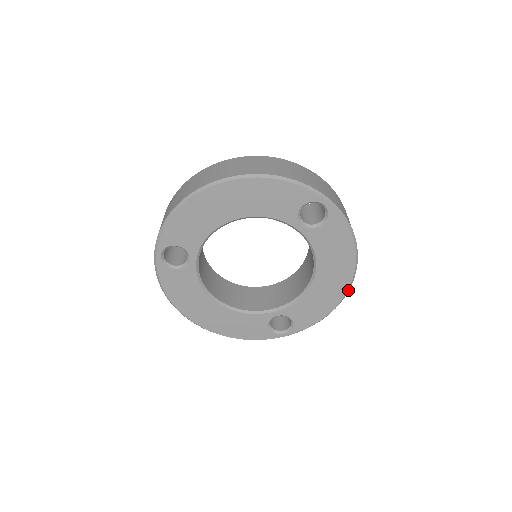
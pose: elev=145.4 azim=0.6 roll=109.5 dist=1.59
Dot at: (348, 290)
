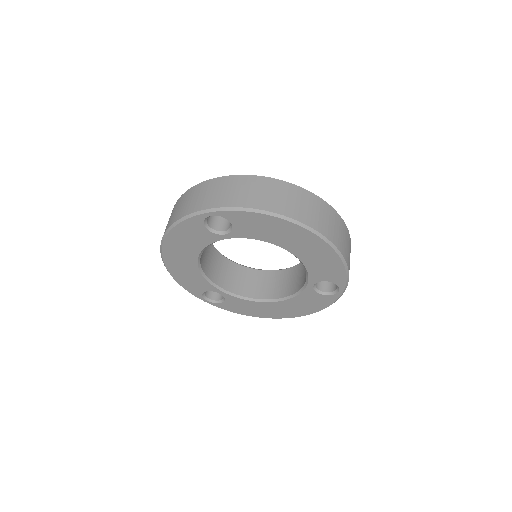
Dot at: (277, 318)
